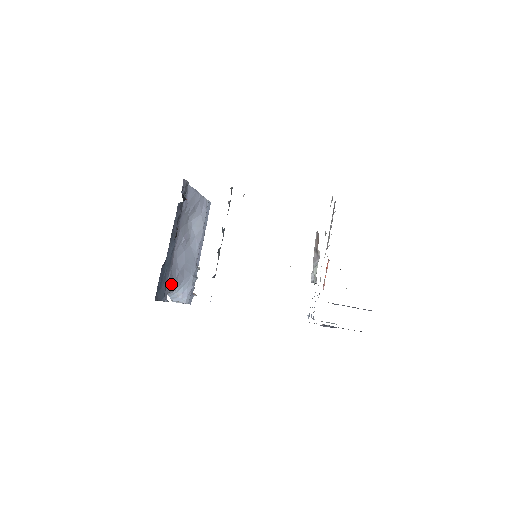
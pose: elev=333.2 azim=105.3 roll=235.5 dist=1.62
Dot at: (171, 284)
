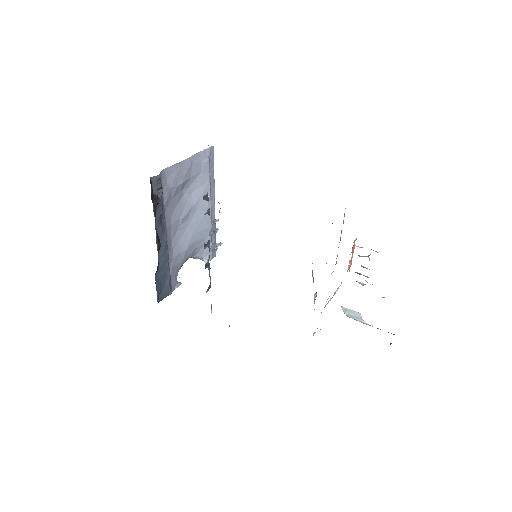
Dot at: (179, 267)
